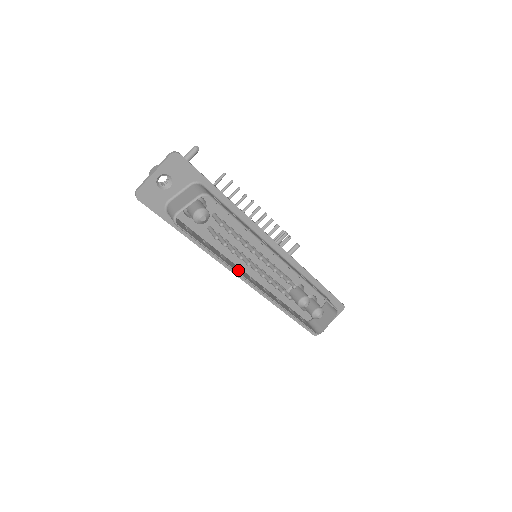
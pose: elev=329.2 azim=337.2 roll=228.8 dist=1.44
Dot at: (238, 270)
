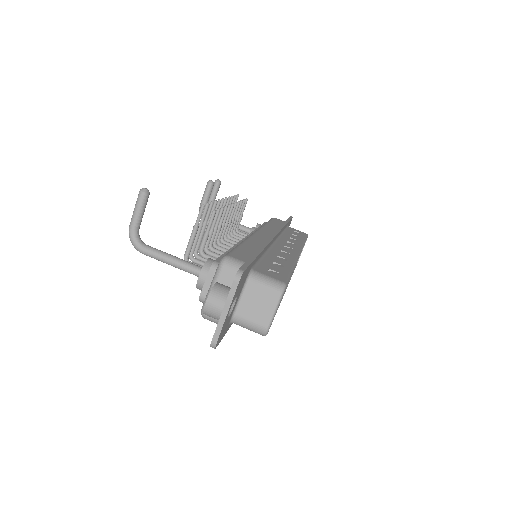
Dot at: occluded
